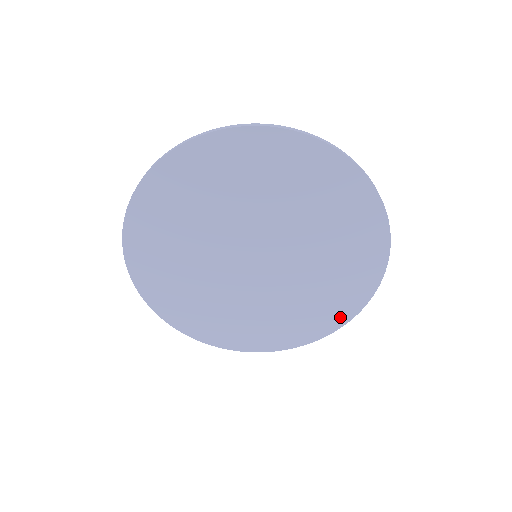
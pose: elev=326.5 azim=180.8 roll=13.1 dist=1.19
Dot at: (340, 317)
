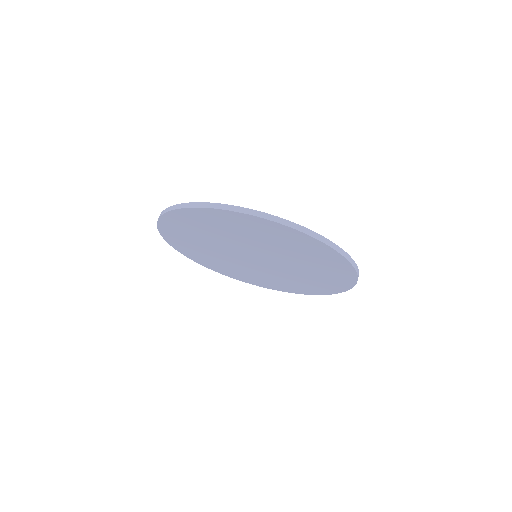
Dot at: (303, 292)
